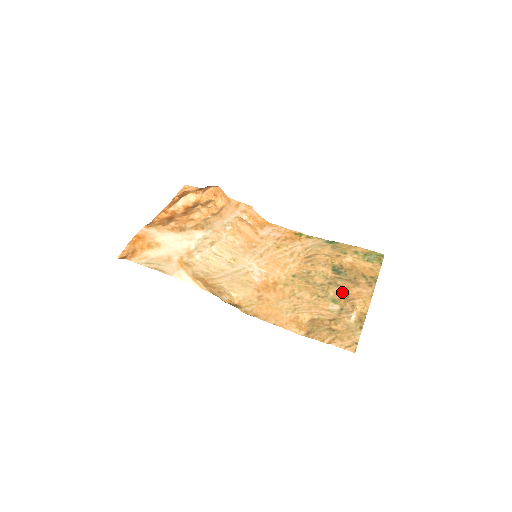
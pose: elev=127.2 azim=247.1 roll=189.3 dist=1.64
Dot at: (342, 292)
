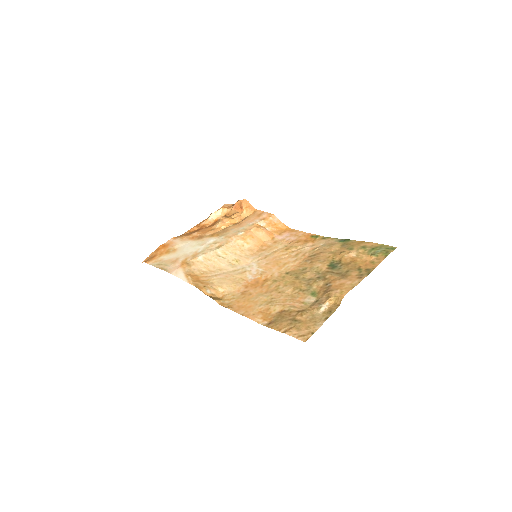
Dot at: (325, 285)
